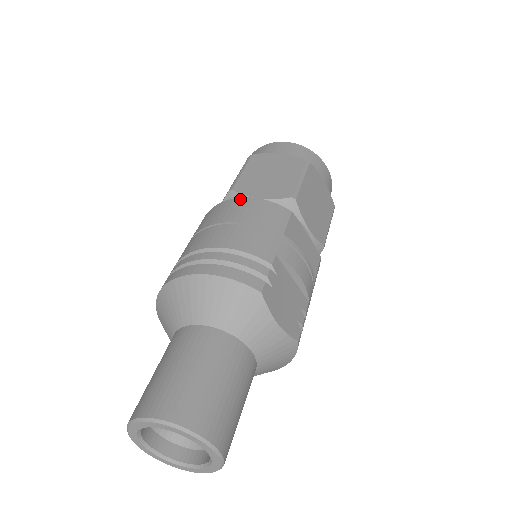
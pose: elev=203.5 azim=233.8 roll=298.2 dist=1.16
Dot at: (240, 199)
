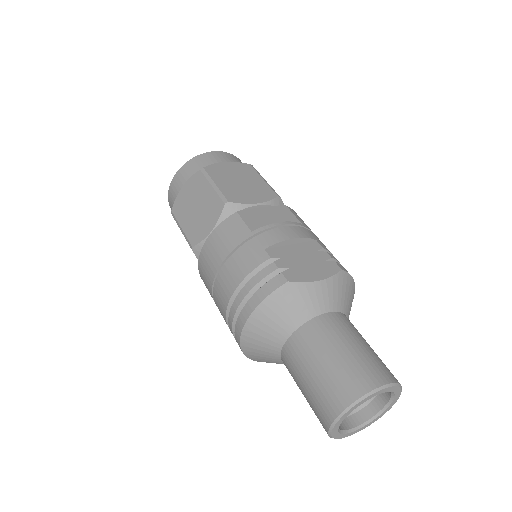
Dot at: (204, 247)
